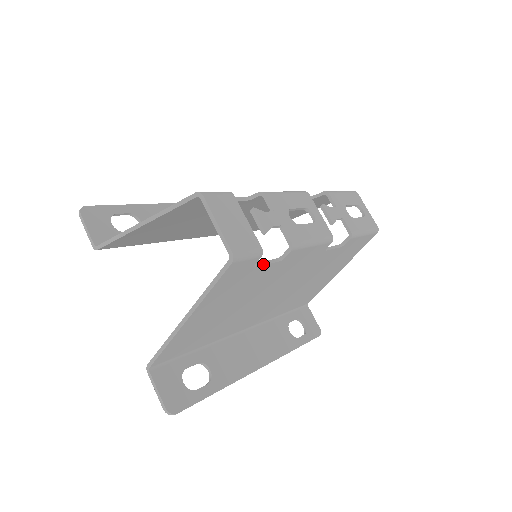
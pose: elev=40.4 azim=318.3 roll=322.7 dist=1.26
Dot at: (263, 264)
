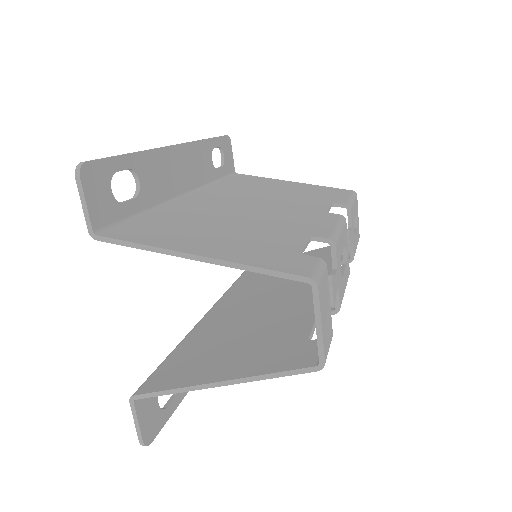
Dot at: (313, 333)
